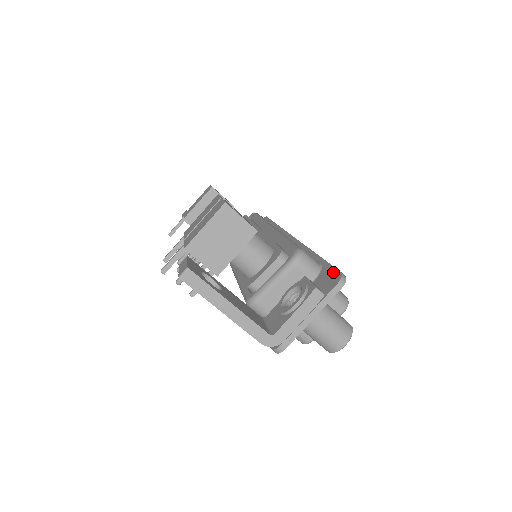
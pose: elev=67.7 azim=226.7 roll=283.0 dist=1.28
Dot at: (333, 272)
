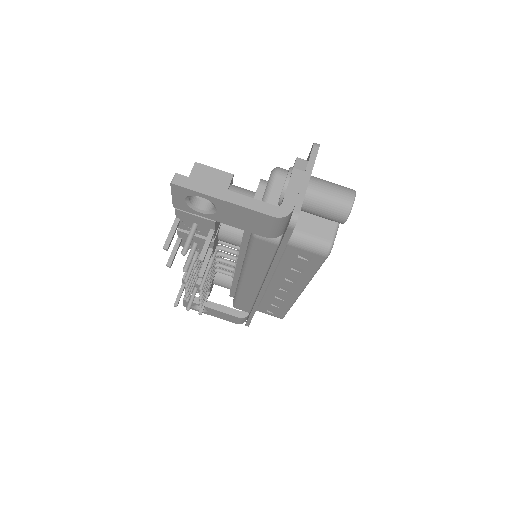
Dot at: occluded
